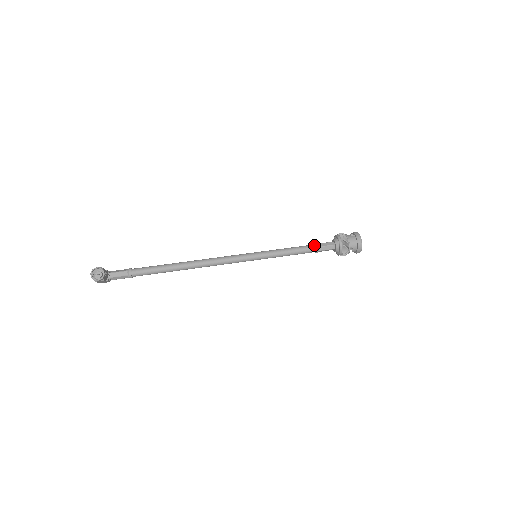
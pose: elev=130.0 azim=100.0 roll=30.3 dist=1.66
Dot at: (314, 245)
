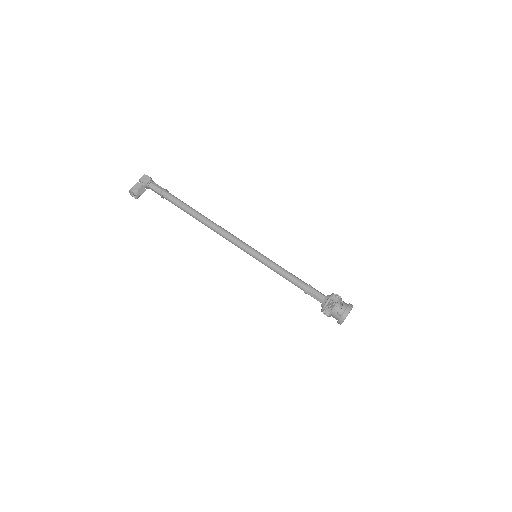
Dot at: (304, 289)
